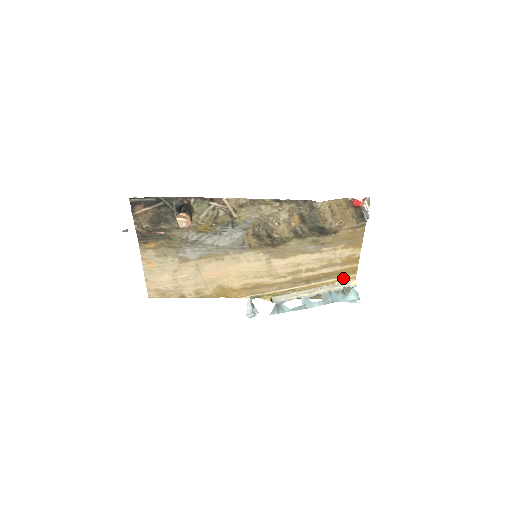
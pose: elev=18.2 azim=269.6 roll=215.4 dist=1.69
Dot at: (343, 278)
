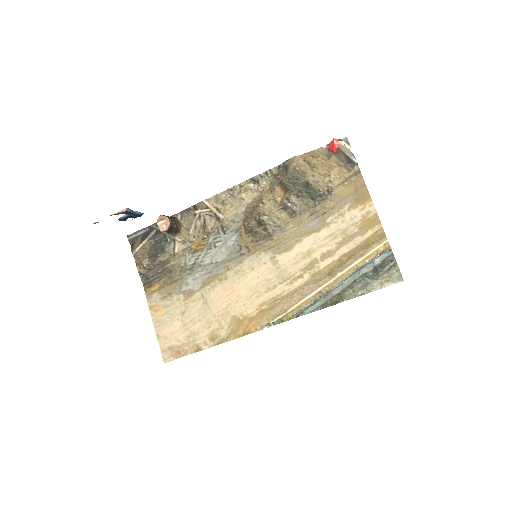
Dot at: (373, 251)
